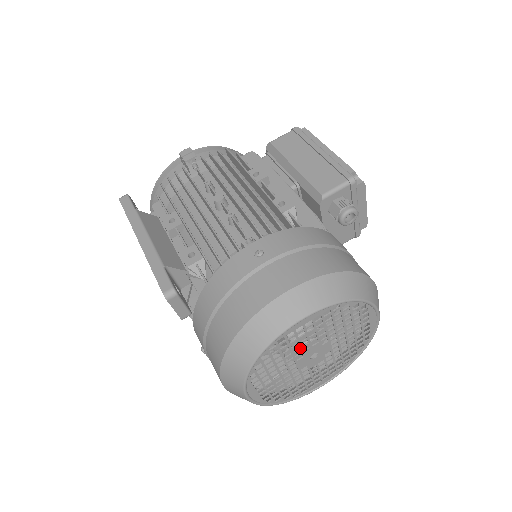
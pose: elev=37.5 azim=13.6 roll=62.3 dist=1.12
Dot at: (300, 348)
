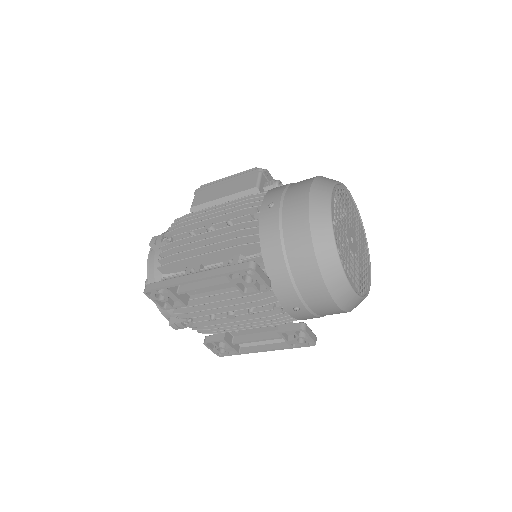
Dot at: (344, 231)
